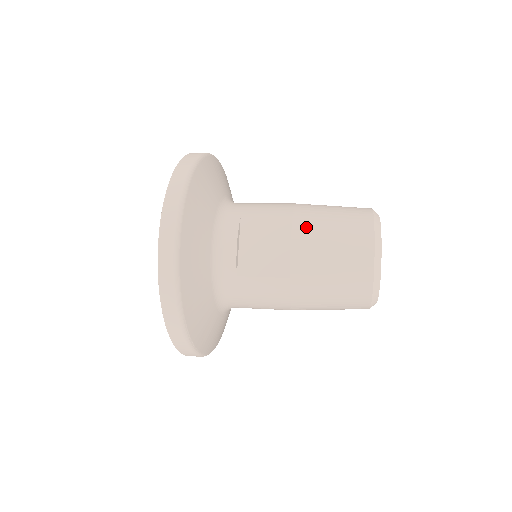
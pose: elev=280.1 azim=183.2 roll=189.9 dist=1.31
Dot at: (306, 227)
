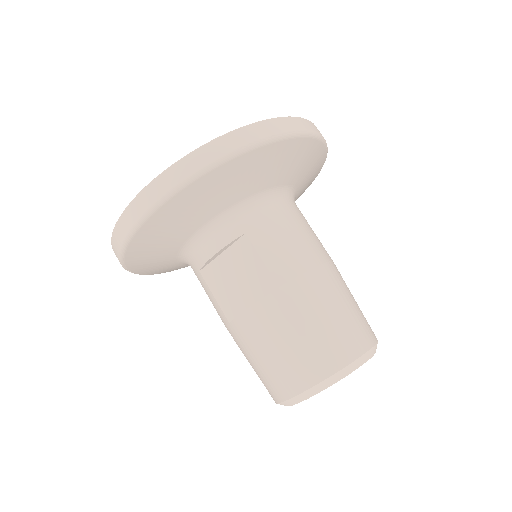
Dot at: (277, 309)
